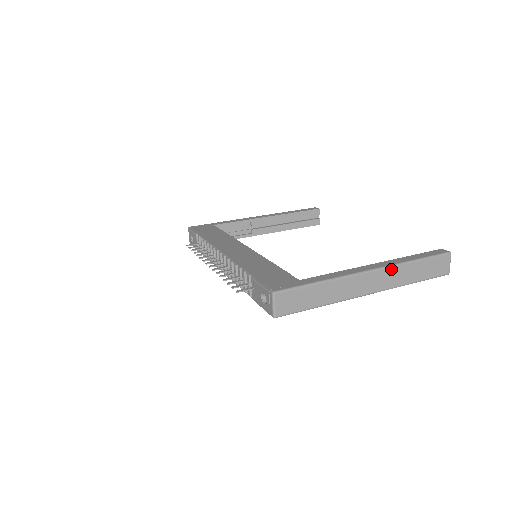
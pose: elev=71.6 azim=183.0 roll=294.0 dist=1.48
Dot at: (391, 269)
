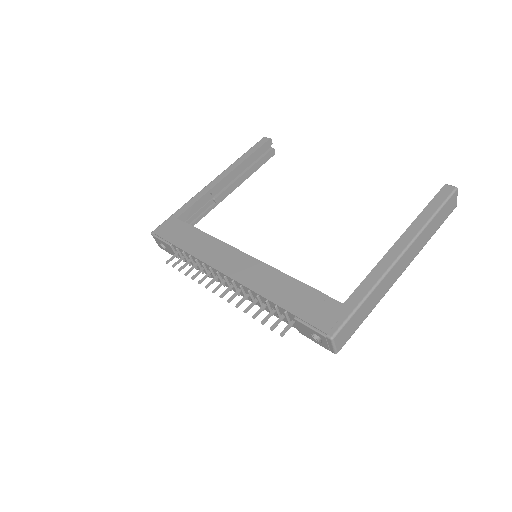
Dot at: (416, 241)
